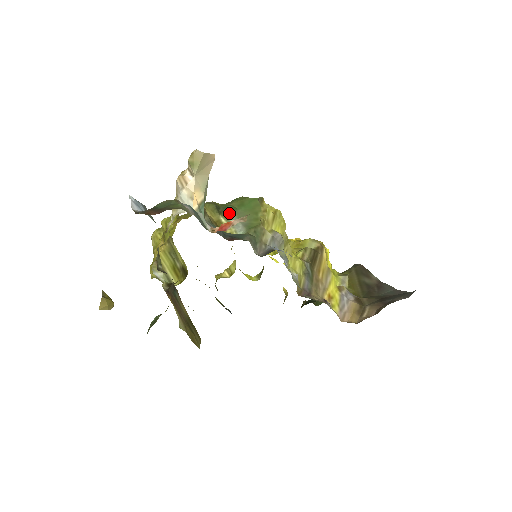
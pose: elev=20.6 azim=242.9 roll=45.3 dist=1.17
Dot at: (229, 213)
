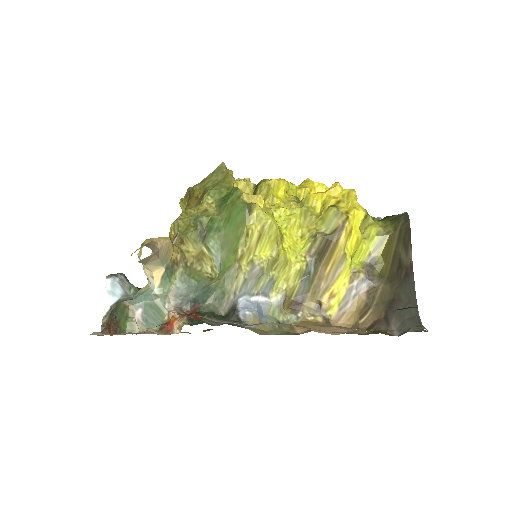
Dot at: (212, 239)
